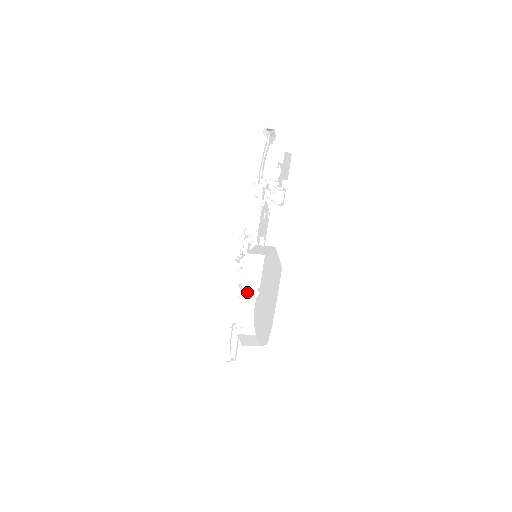
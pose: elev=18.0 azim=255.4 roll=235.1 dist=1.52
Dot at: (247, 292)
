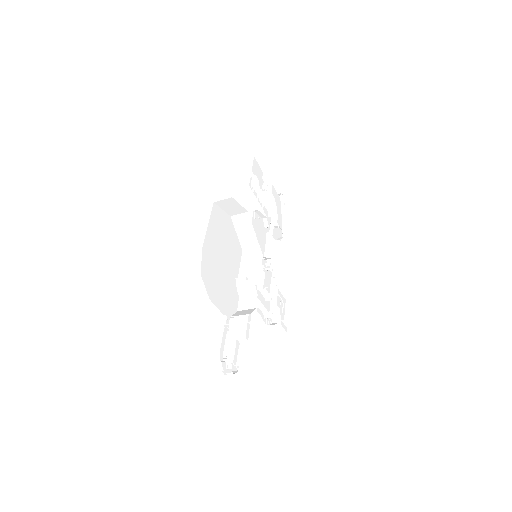
Dot at: (242, 281)
